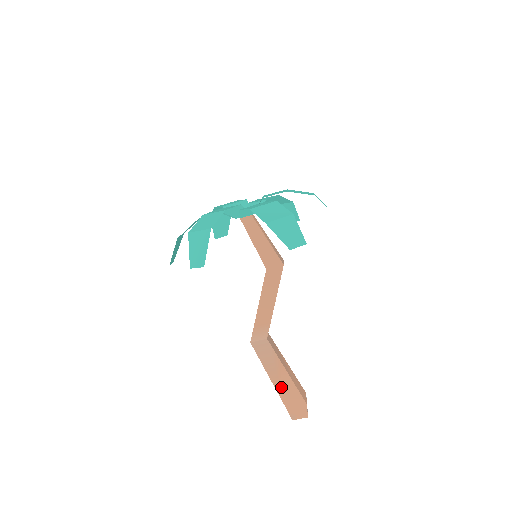
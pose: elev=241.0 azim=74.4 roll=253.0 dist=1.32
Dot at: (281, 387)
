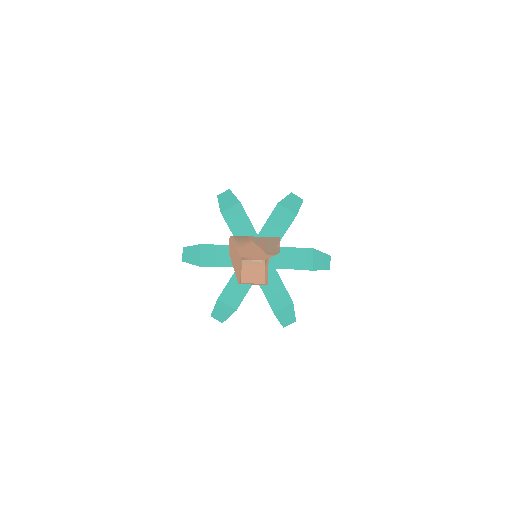
Dot at: (243, 248)
